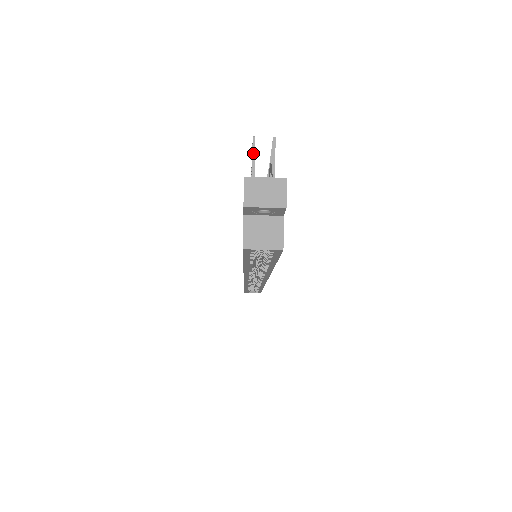
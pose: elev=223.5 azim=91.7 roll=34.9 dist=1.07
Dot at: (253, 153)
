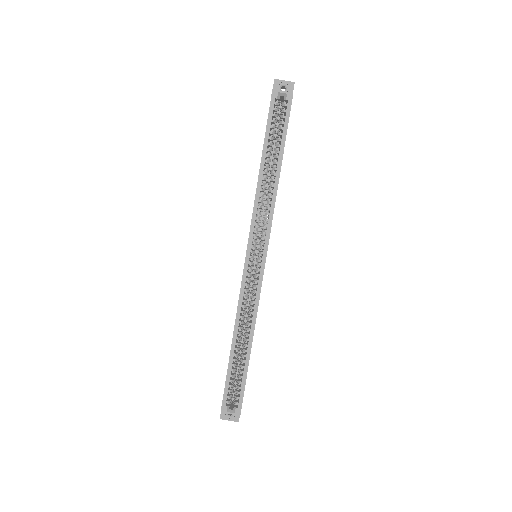
Dot at: occluded
